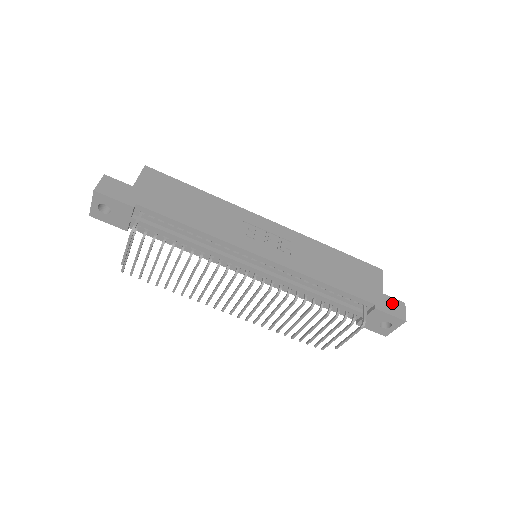
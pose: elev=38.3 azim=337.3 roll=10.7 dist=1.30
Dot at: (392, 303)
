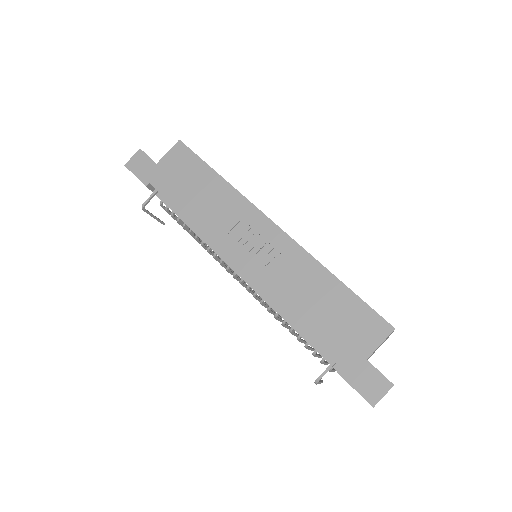
Dot at: (370, 377)
